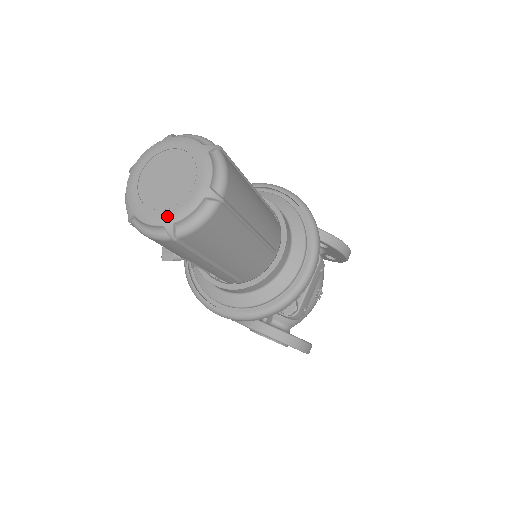
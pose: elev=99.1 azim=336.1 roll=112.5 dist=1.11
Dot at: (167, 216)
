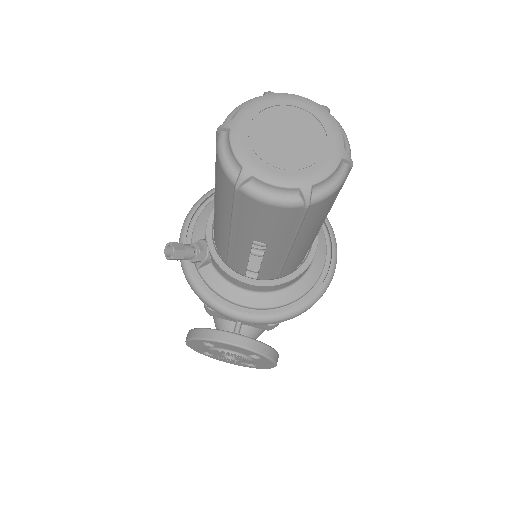
Dot at: (304, 176)
